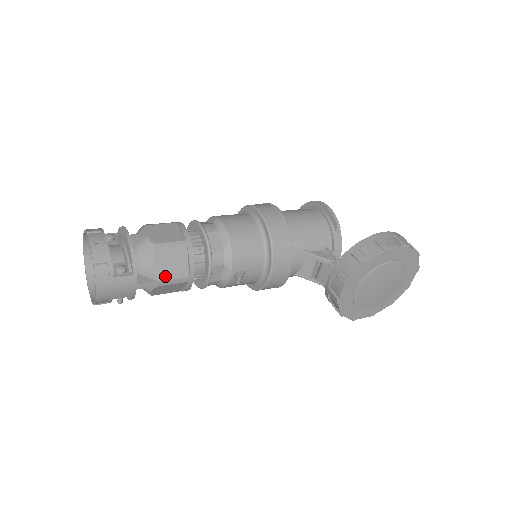
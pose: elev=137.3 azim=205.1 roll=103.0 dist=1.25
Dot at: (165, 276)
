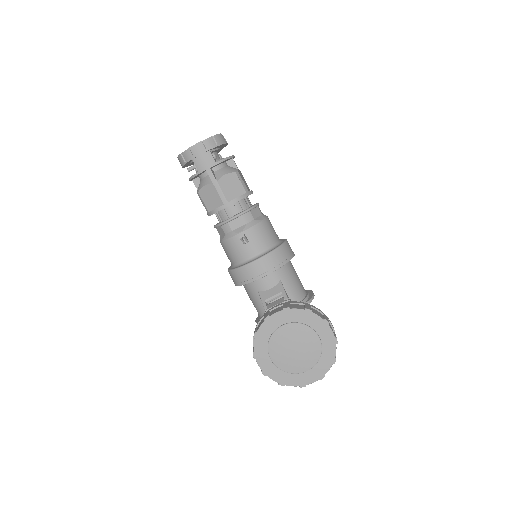
Dot at: (222, 185)
